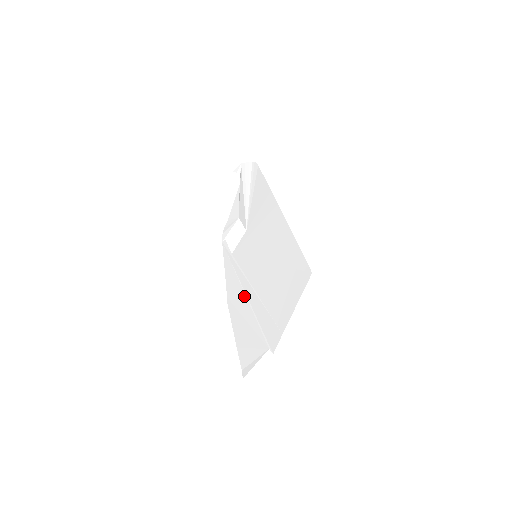
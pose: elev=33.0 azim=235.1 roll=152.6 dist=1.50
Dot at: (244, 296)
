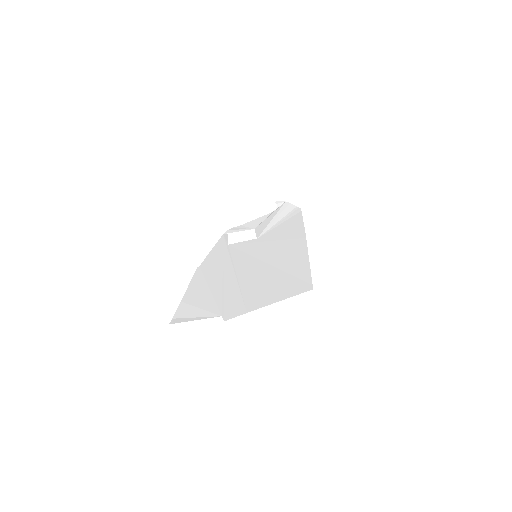
Dot at: (221, 273)
